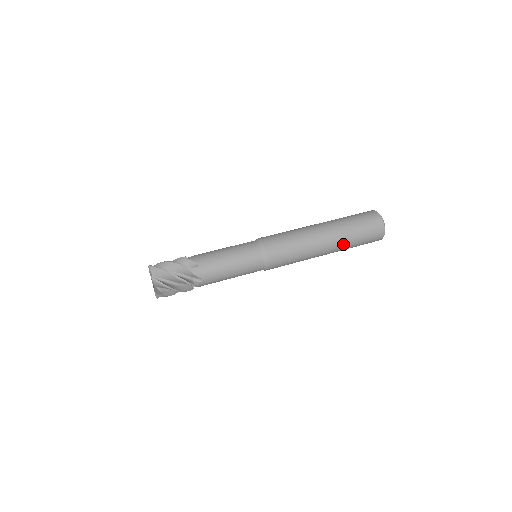
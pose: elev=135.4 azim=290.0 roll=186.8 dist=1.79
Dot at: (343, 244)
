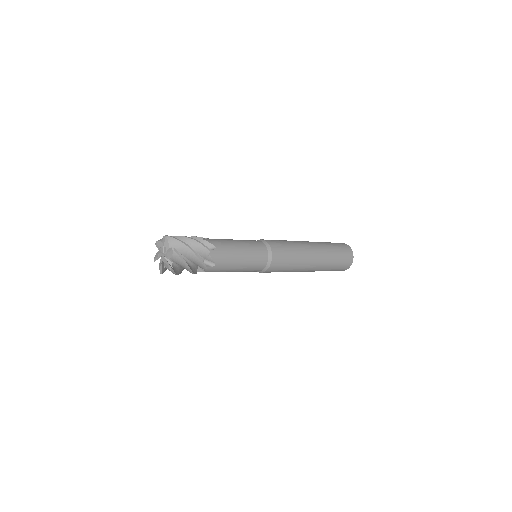
Dot at: (324, 265)
